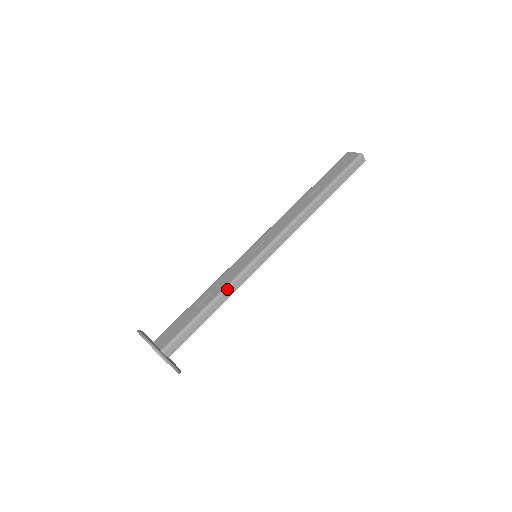
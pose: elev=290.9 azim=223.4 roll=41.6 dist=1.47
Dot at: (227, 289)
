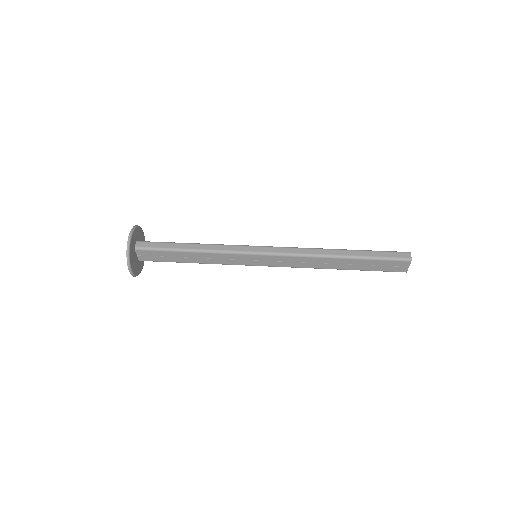
Dot at: (213, 244)
